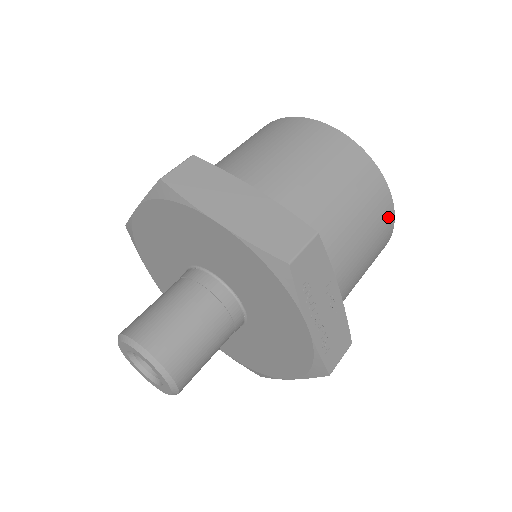
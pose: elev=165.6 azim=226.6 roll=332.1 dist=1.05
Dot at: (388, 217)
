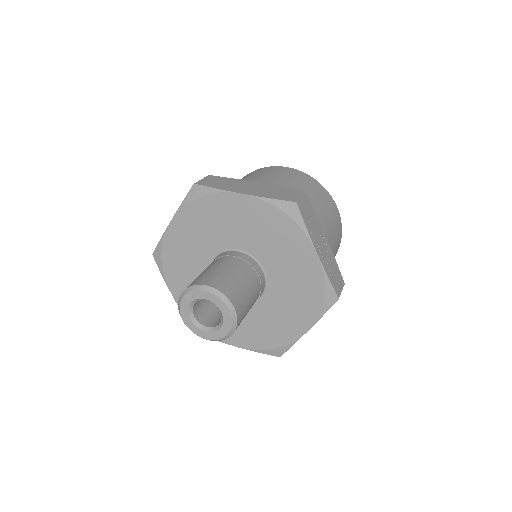
Dot at: (337, 215)
